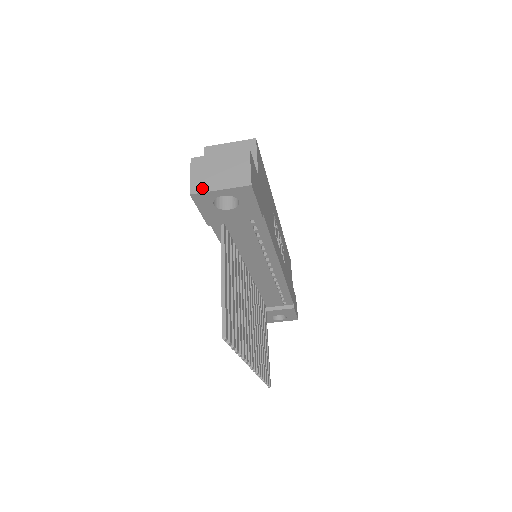
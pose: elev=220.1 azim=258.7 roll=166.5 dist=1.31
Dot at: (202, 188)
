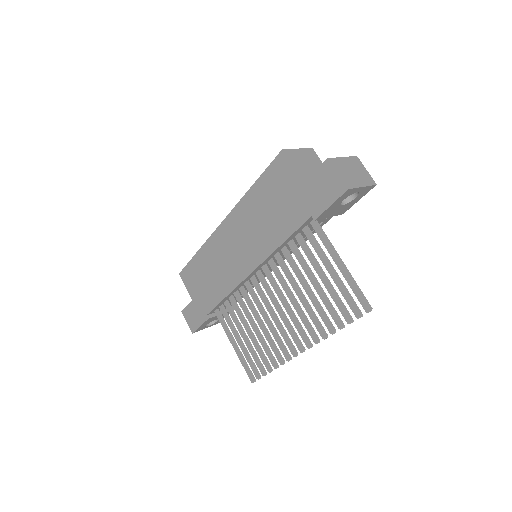
Dot at: (352, 184)
